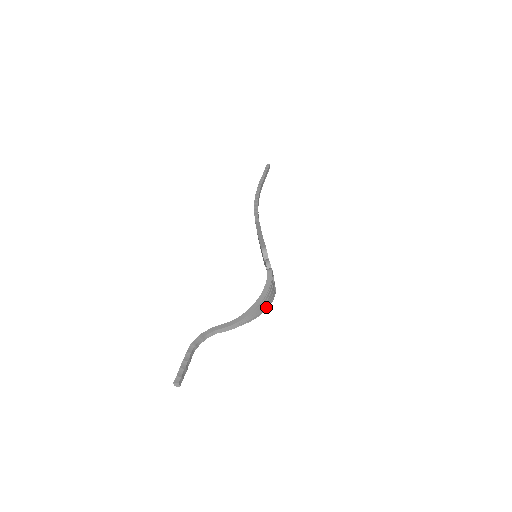
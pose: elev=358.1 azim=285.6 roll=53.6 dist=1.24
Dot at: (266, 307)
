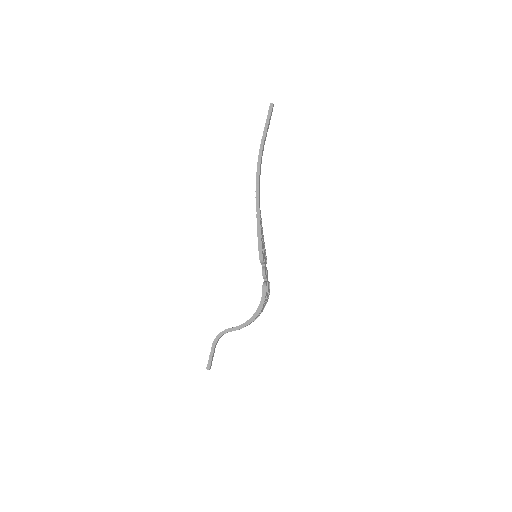
Dot at: (262, 310)
